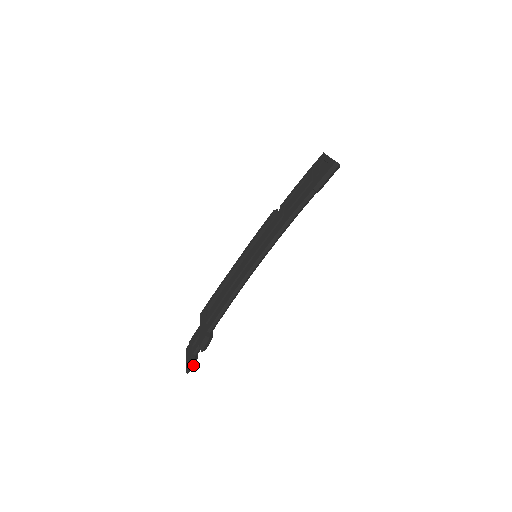
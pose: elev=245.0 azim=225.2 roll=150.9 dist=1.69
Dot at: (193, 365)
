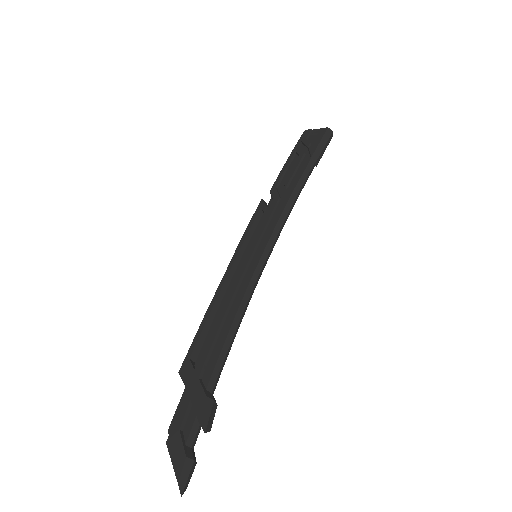
Dot at: (190, 471)
